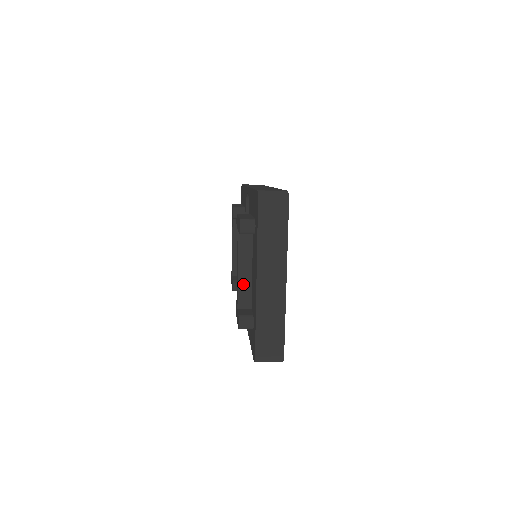
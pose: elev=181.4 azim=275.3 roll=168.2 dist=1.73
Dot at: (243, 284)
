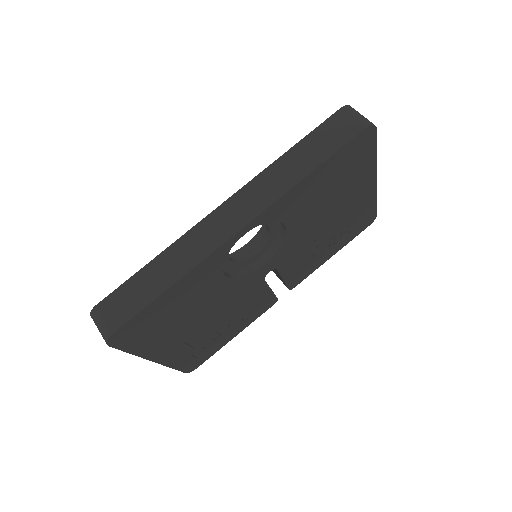
Dot at: occluded
